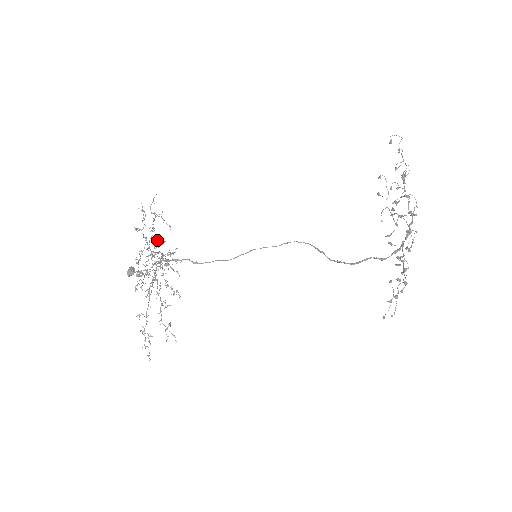
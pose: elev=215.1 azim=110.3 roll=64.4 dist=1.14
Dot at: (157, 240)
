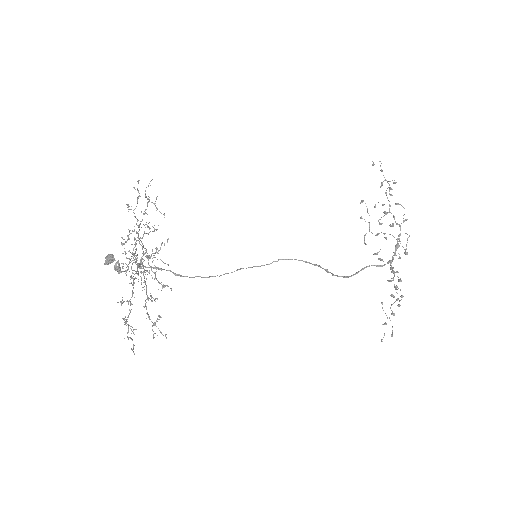
Dot at: occluded
